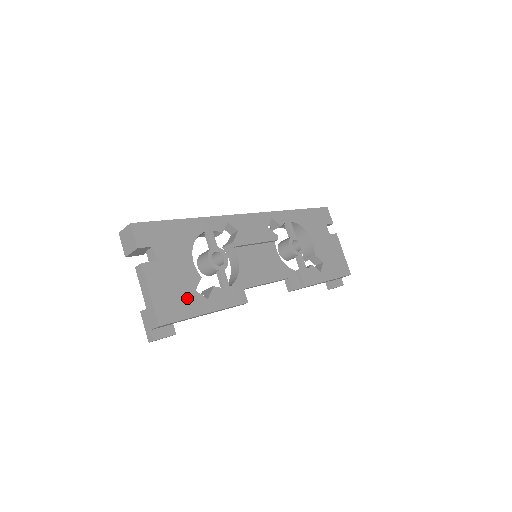
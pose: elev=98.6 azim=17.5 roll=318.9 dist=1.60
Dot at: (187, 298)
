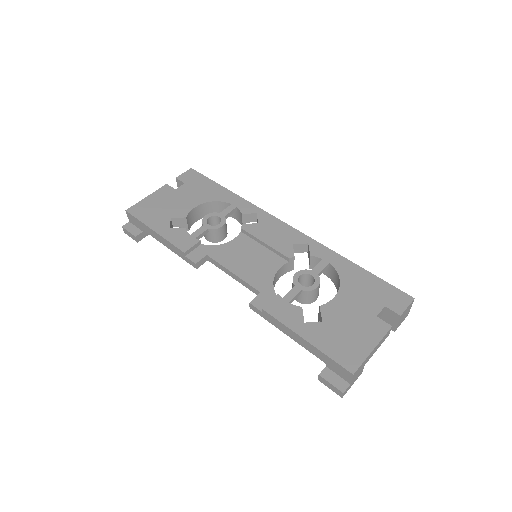
Dot at: (160, 216)
